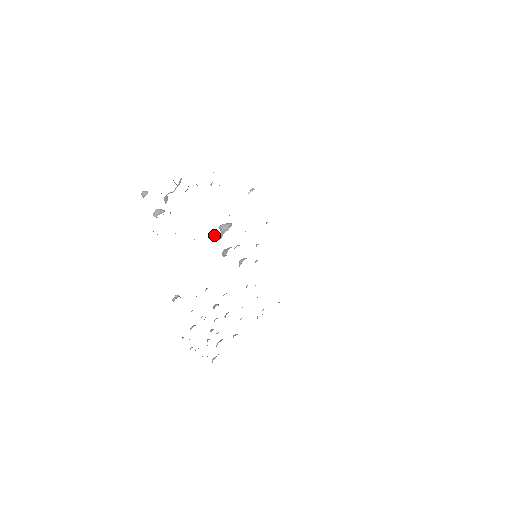
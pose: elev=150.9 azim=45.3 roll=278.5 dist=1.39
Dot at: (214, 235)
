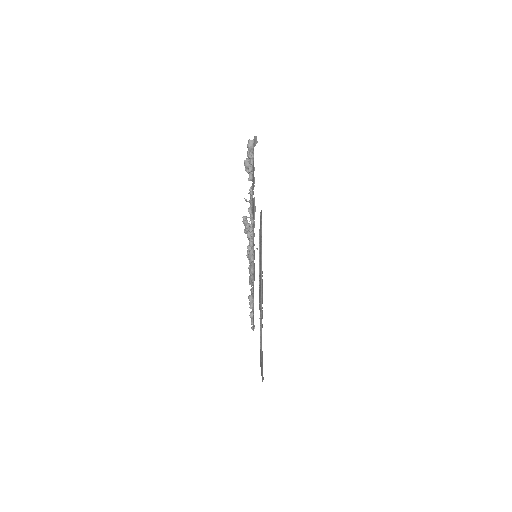
Dot at: (250, 208)
